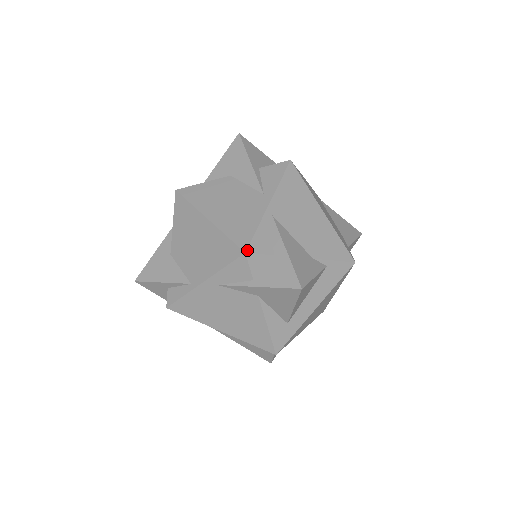
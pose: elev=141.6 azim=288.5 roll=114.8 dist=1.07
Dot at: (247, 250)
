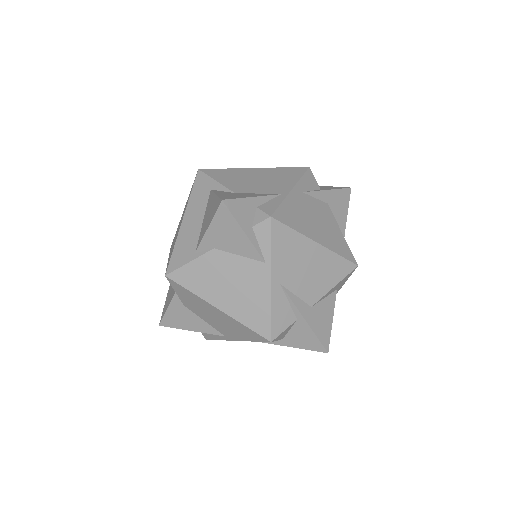
Dot at: (308, 168)
